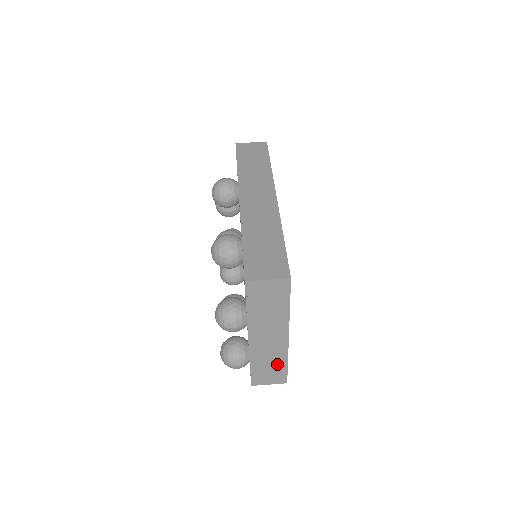
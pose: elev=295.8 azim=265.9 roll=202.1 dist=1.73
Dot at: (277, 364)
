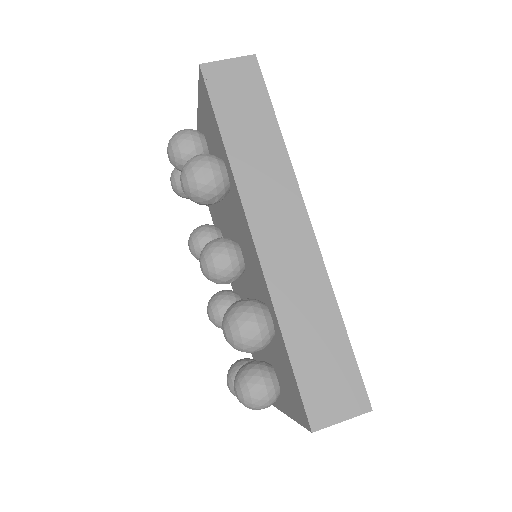
Dot at: occluded
